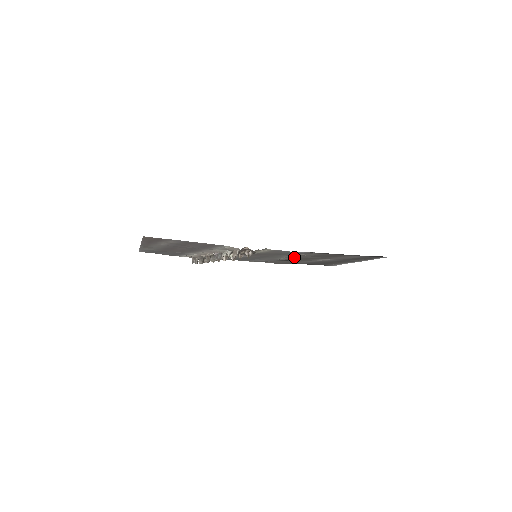
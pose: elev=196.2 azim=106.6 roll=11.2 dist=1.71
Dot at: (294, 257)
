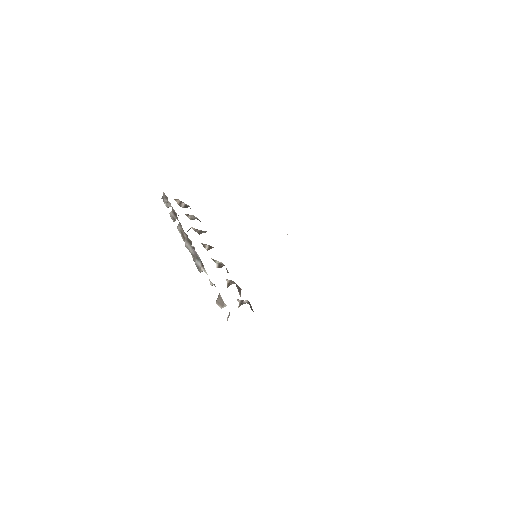
Dot at: occluded
